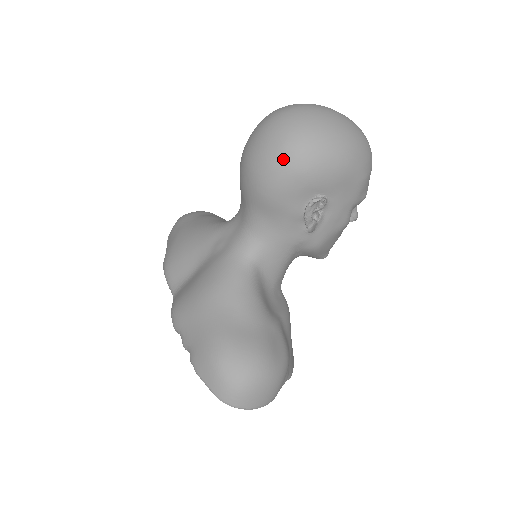
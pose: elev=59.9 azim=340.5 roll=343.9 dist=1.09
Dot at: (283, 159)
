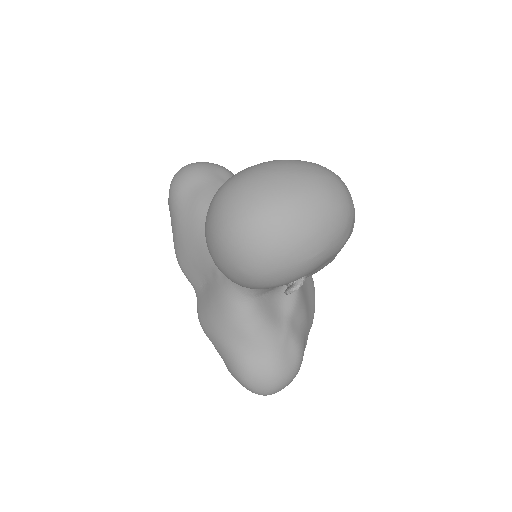
Dot at: (247, 281)
